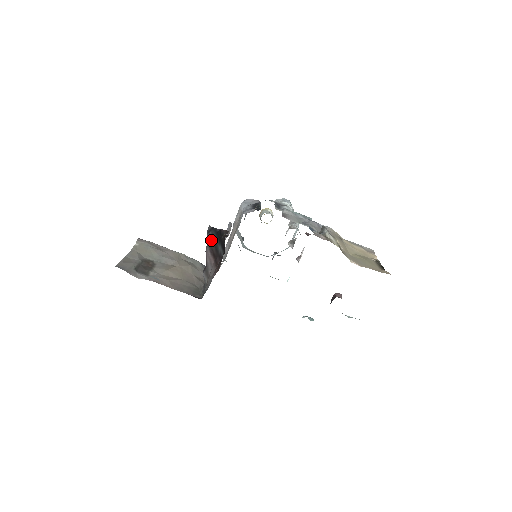
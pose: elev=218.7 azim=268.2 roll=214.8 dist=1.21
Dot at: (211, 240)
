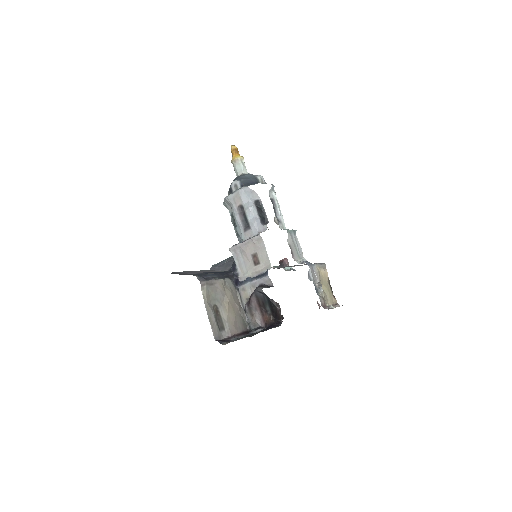
Dot at: (260, 297)
